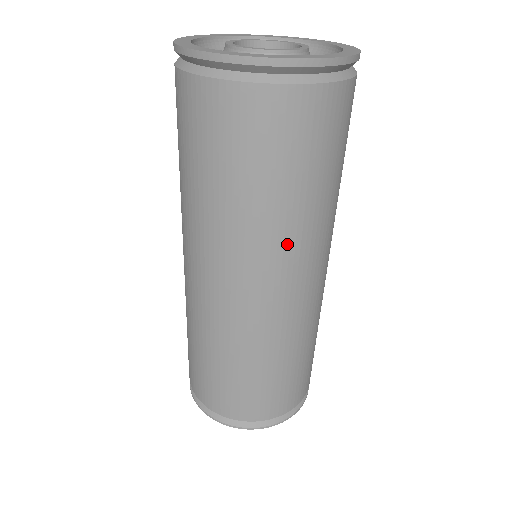
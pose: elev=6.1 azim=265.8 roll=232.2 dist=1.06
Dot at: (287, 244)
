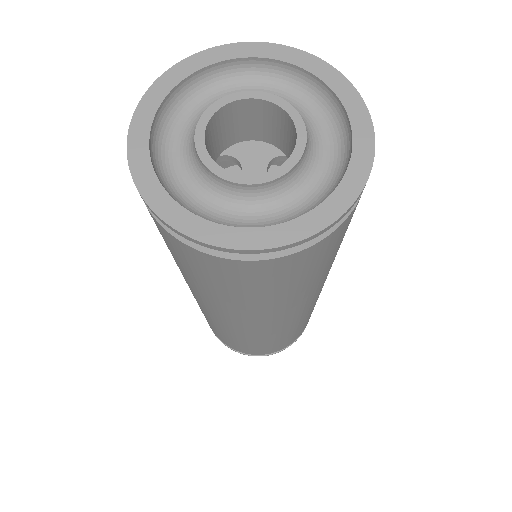
Dot at: (277, 311)
